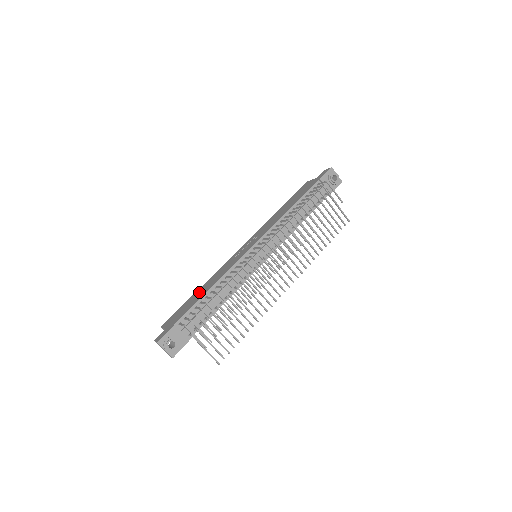
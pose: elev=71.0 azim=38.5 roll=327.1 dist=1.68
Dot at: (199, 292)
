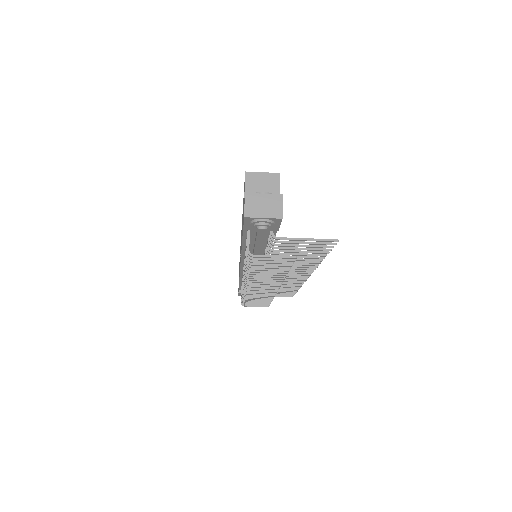
Dot at: occluded
